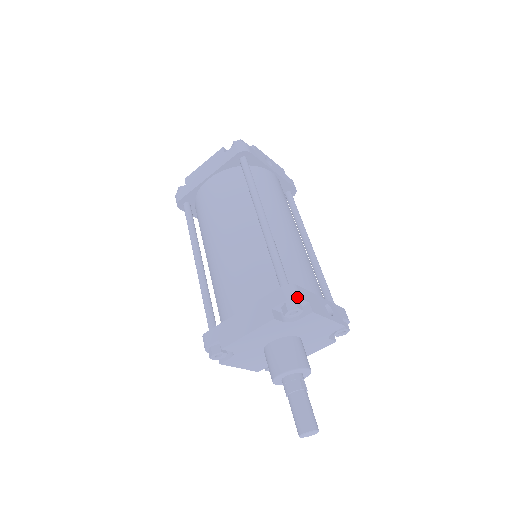
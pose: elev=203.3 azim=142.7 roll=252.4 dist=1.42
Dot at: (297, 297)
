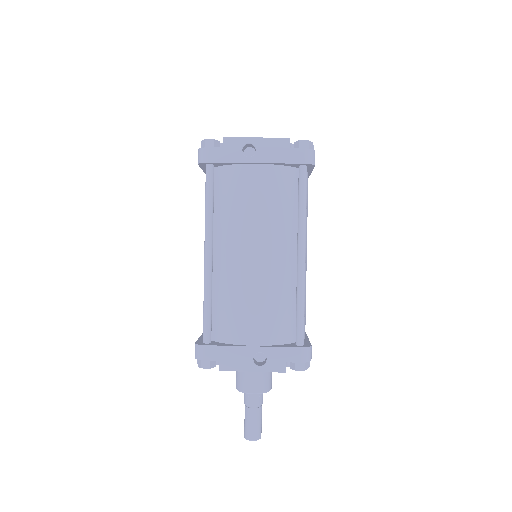
Dot at: (200, 359)
